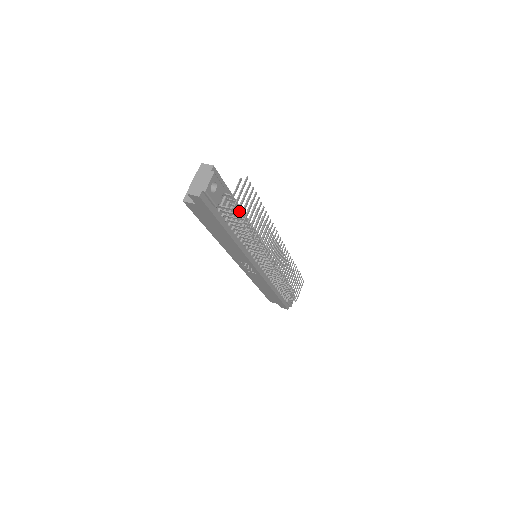
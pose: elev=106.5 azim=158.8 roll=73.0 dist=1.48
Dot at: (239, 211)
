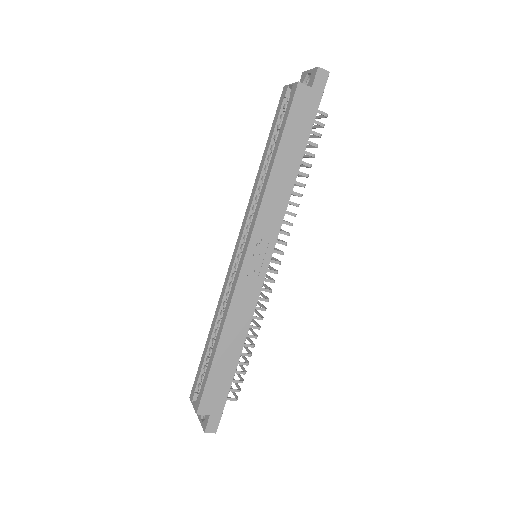
Dot at: occluded
